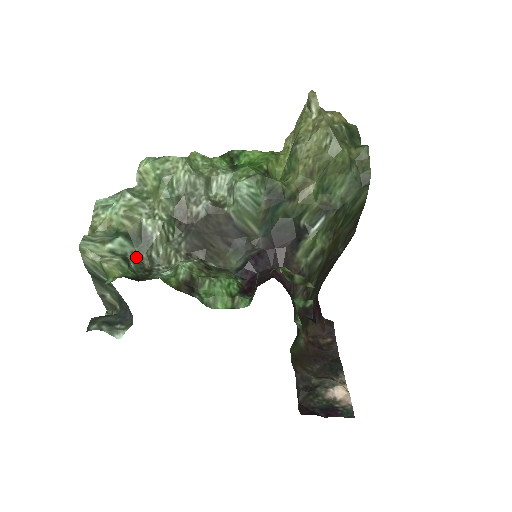
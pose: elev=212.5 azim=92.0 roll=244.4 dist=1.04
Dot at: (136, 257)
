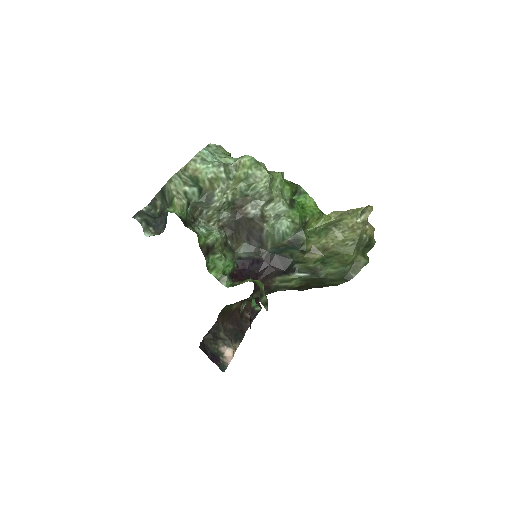
Dot at: (195, 205)
